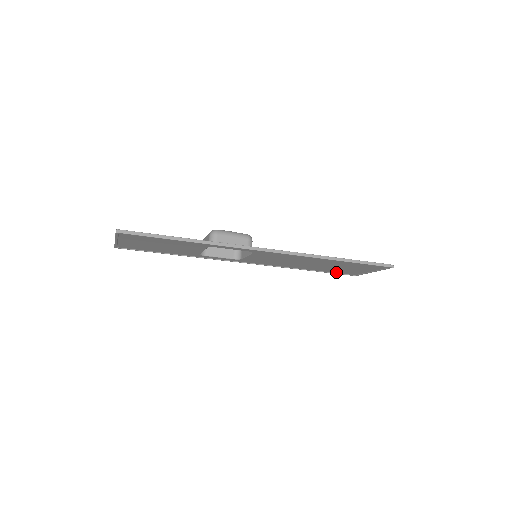
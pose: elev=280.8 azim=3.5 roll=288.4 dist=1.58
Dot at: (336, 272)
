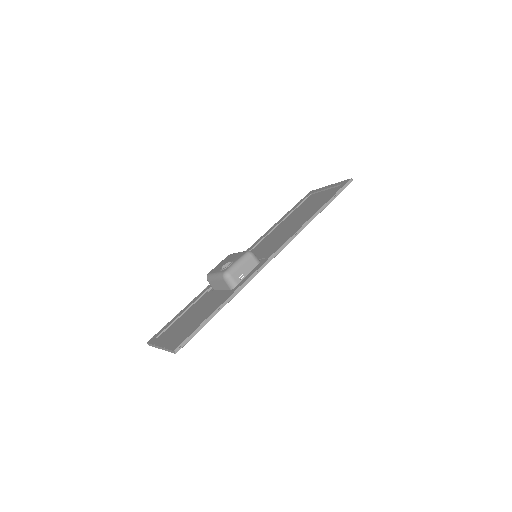
Dot at: occluded
